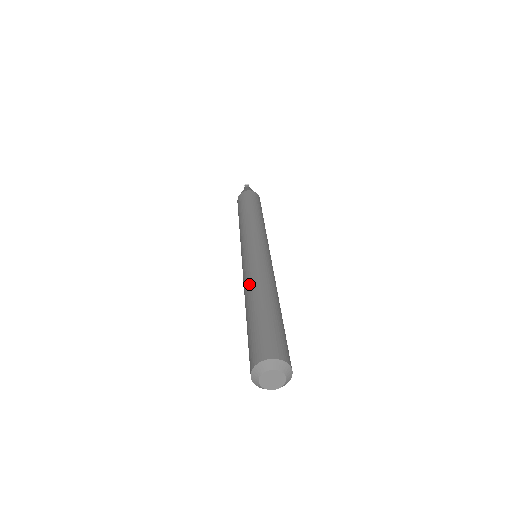
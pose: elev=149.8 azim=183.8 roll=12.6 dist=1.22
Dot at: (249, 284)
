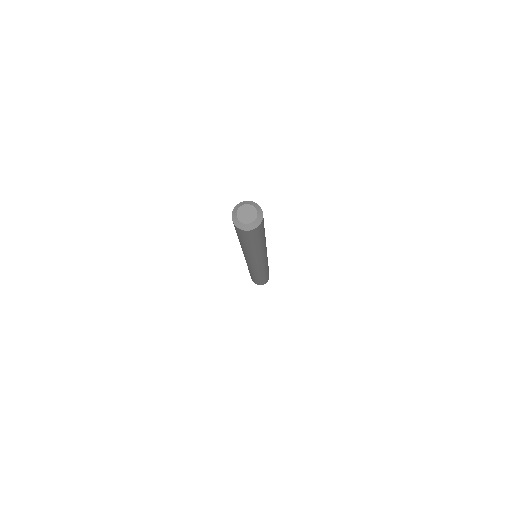
Dot at: occluded
